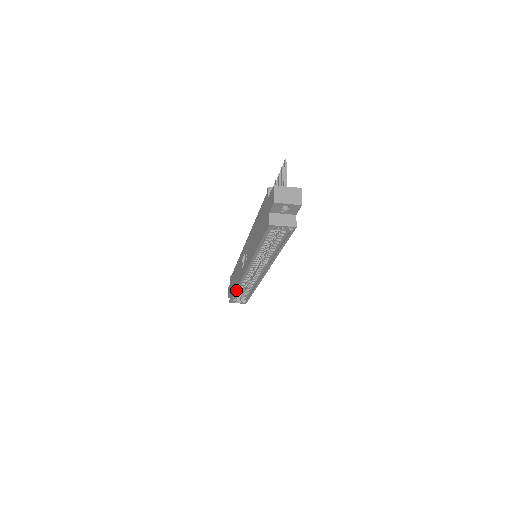
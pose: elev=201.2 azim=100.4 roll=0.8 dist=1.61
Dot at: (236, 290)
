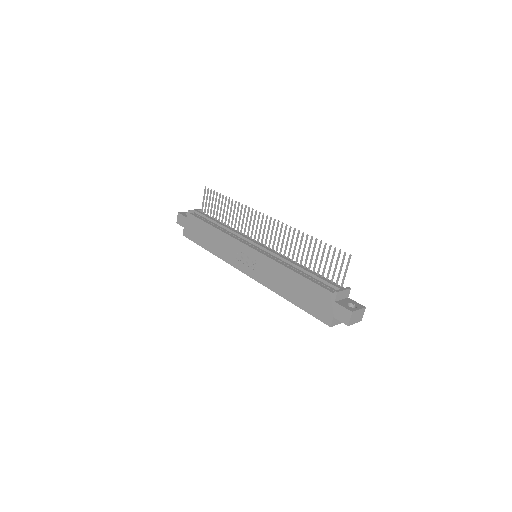
Dot at: (211, 252)
